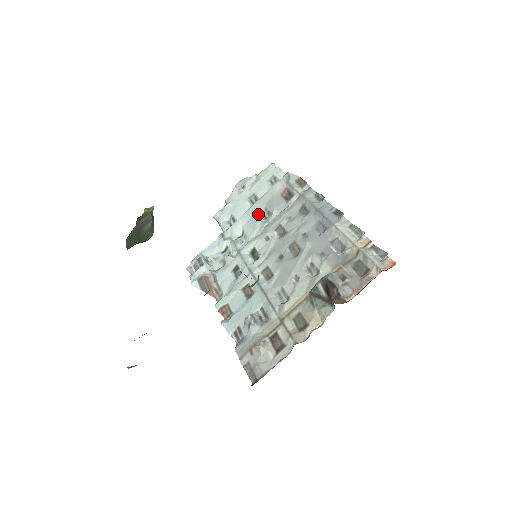
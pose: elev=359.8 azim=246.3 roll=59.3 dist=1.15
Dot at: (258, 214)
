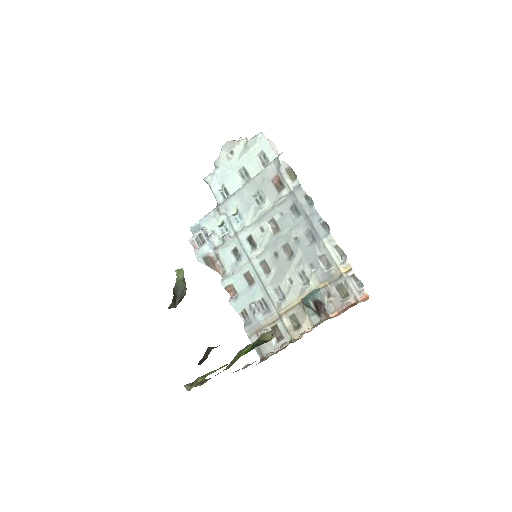
Dot at: (251, 196)
